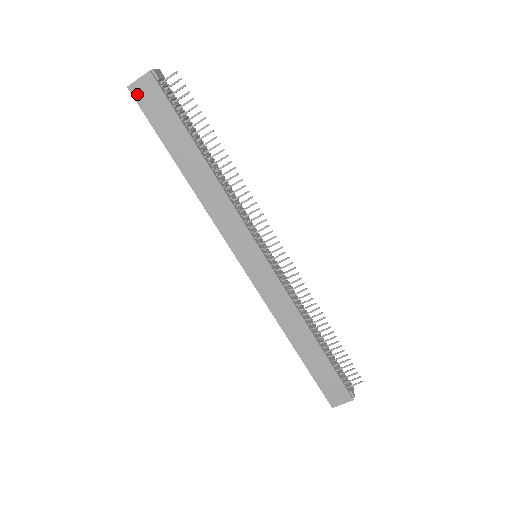
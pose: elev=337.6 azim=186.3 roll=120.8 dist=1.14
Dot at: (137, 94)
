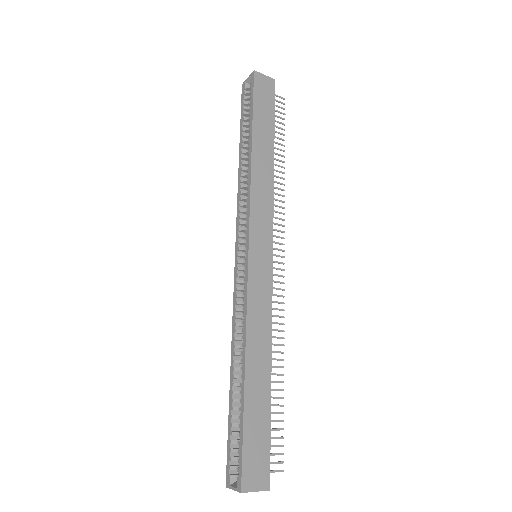
Dot at: (258, 79)
